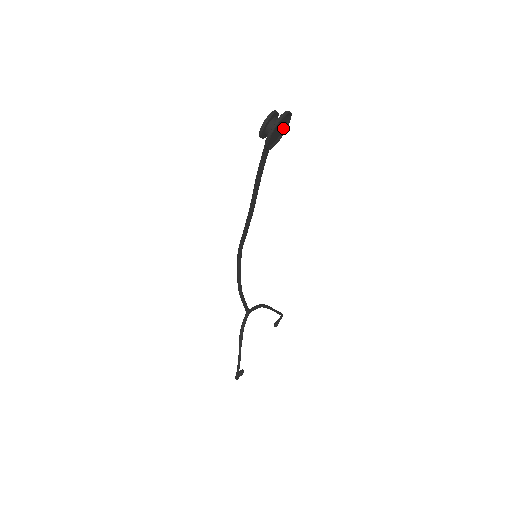
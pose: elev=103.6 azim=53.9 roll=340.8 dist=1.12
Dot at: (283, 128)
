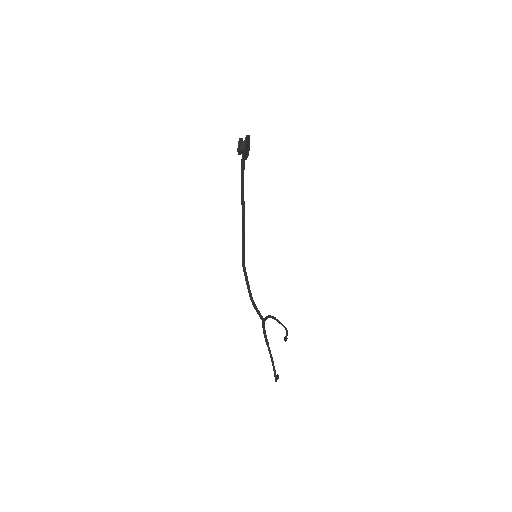
Dot at: (248, 148)
